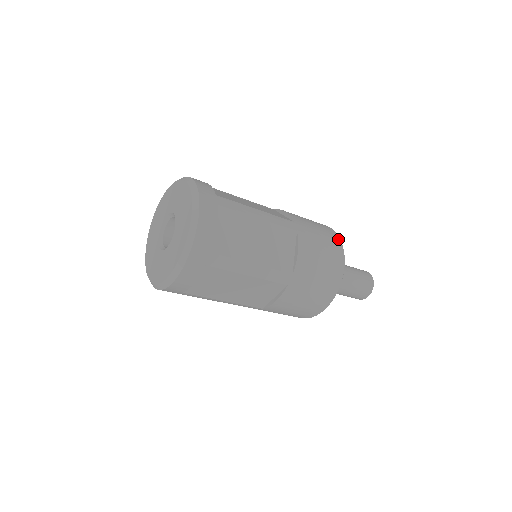
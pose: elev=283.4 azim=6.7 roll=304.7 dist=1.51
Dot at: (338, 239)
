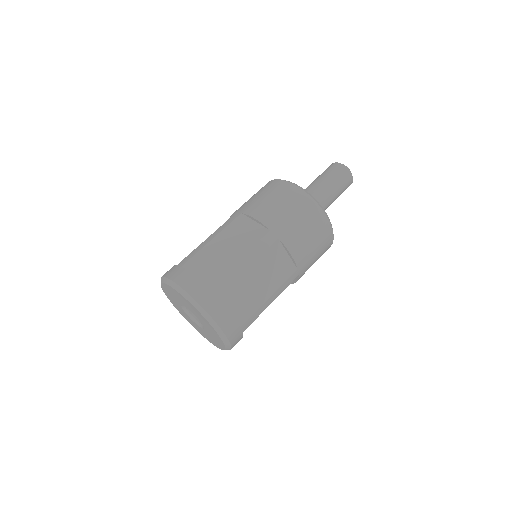
Dot at: (308, 199)
